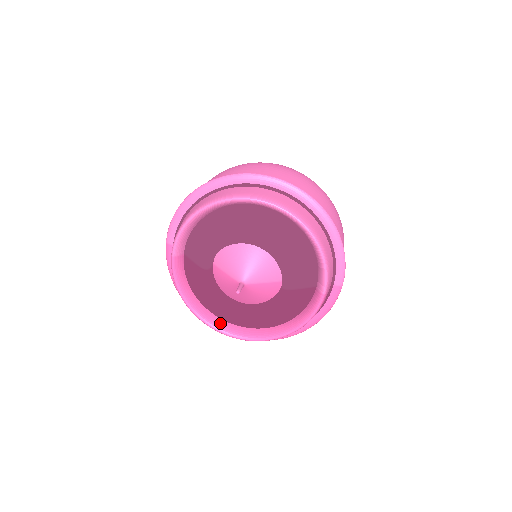
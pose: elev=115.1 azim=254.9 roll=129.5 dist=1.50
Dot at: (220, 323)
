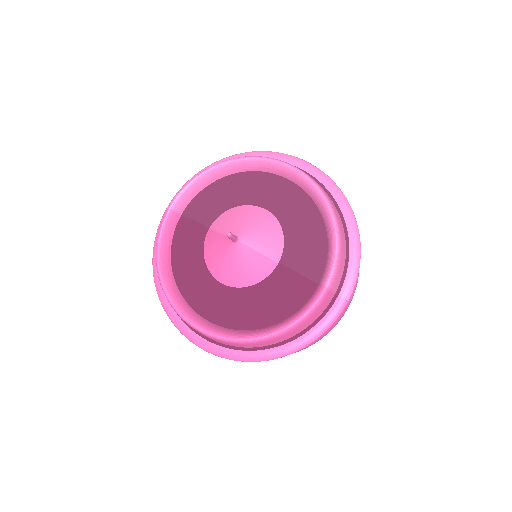
Dot at: (187, 308)
